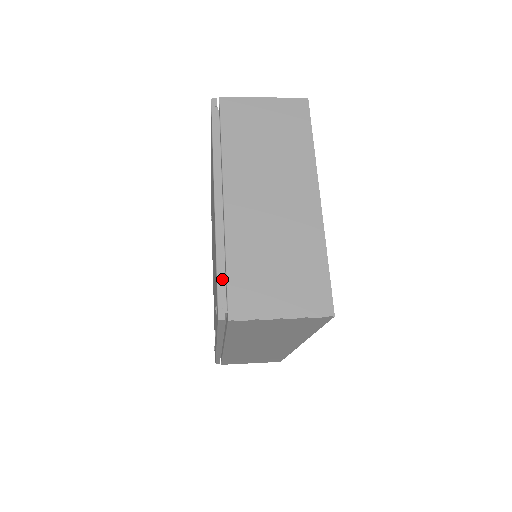
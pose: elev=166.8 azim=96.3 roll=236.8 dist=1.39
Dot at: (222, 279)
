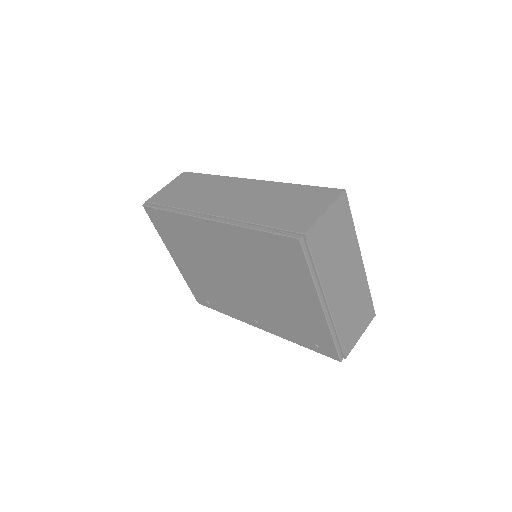
Dot at: (338, 344)
